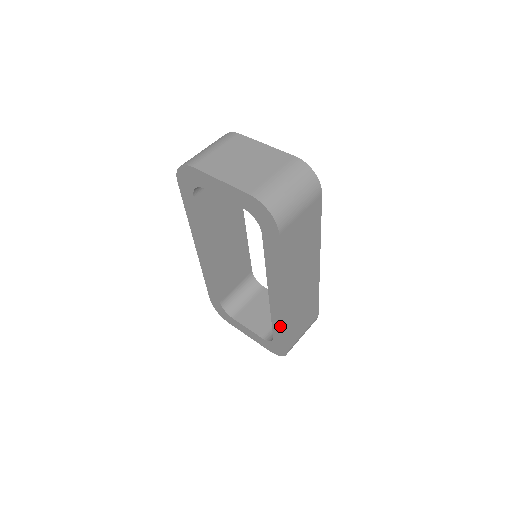
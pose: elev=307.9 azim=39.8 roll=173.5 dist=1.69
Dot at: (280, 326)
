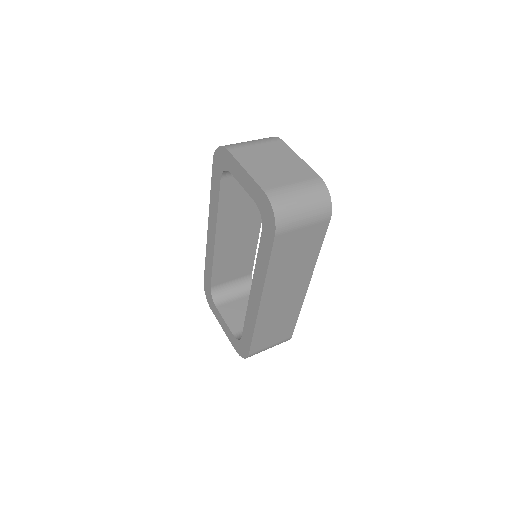
Dot at: (250, 327)
